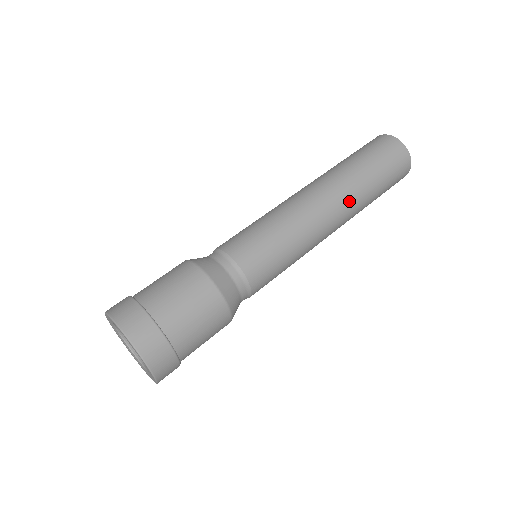
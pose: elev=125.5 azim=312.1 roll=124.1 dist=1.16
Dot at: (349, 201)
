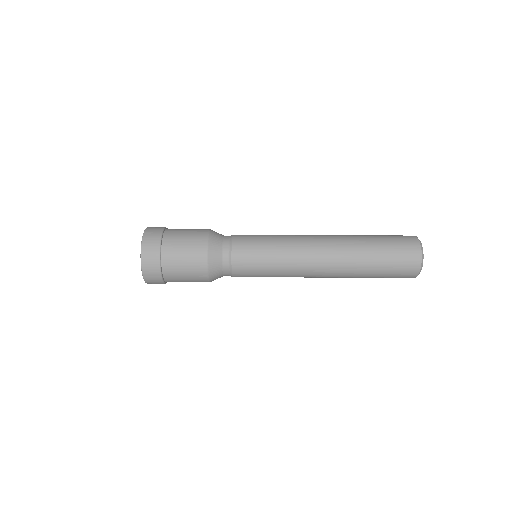
Dot at: occluded
